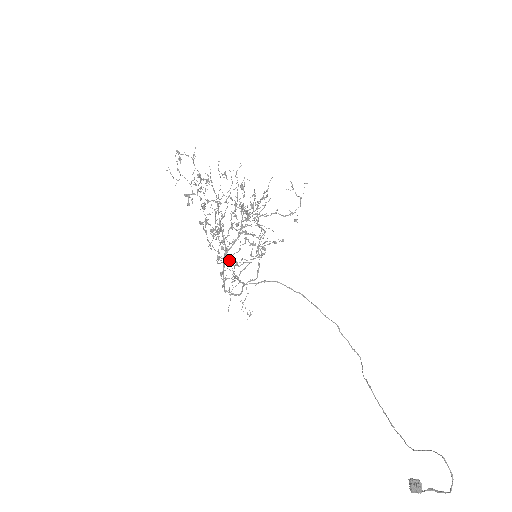
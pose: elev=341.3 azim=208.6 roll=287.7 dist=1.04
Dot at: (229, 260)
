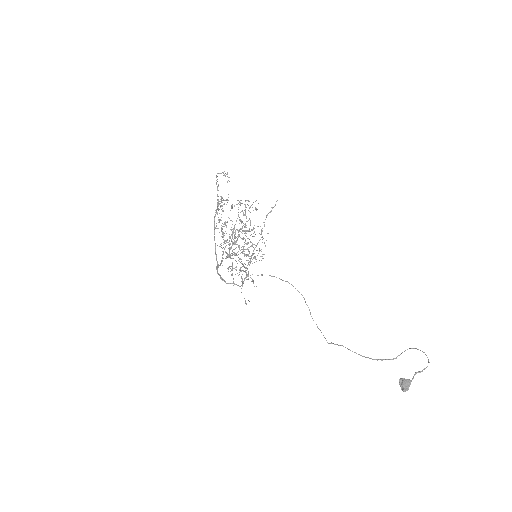
Dot at: (245, 249)
